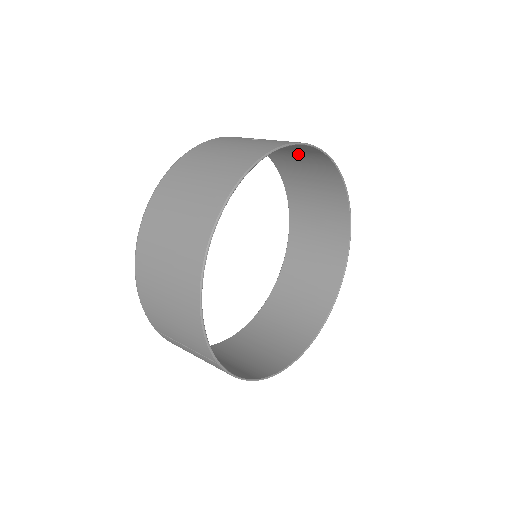
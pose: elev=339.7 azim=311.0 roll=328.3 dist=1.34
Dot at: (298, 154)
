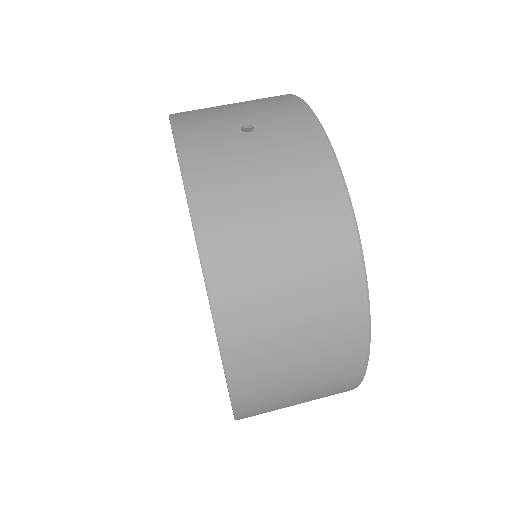
Dot at: occluded
